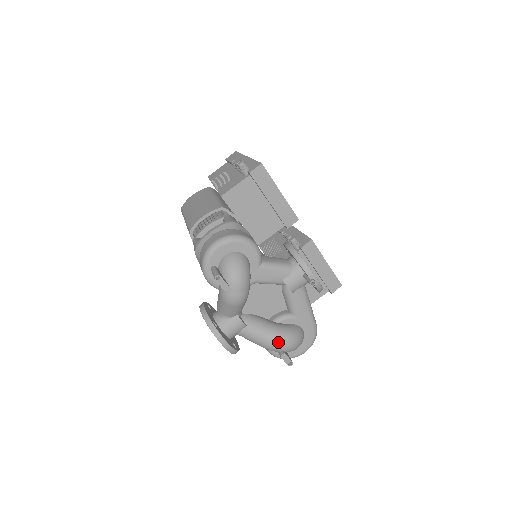
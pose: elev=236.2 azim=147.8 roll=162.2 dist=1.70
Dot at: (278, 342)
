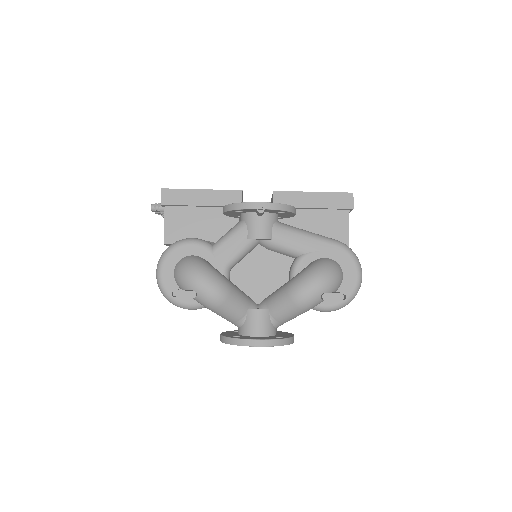
Dot at: (304, 290)
